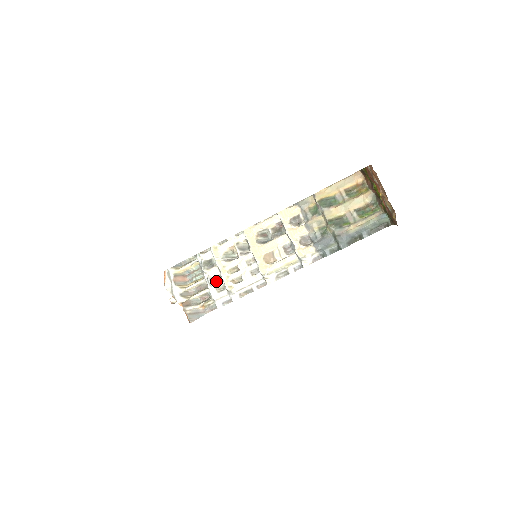
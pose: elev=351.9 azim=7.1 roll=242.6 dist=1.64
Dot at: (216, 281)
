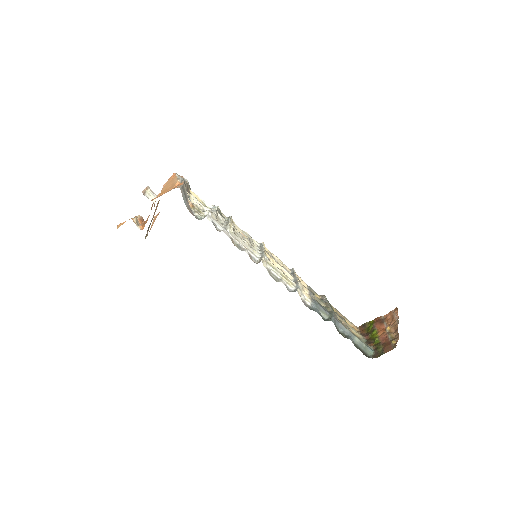
Dot at: (219, 218)
